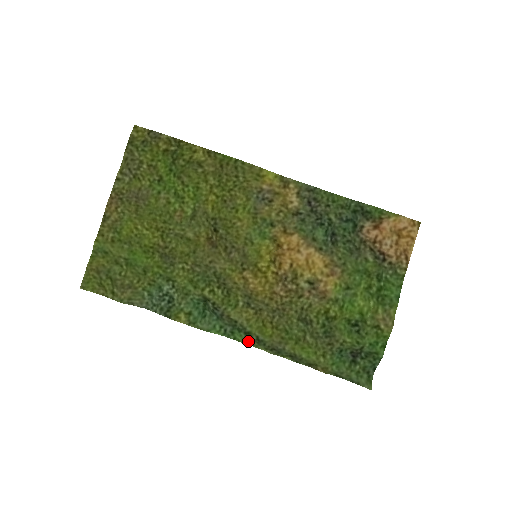
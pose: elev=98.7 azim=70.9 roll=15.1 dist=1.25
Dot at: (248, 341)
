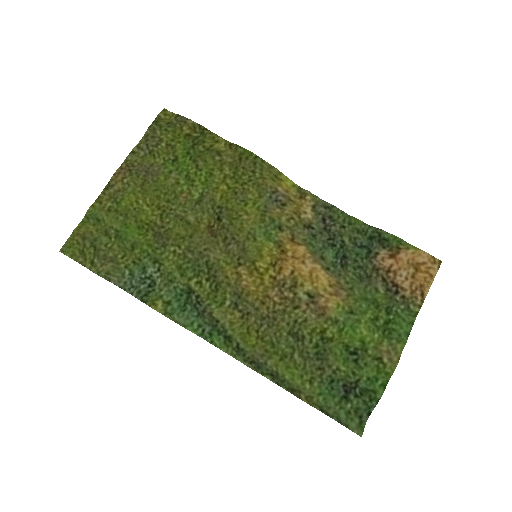
Dot at: (226, 348)
